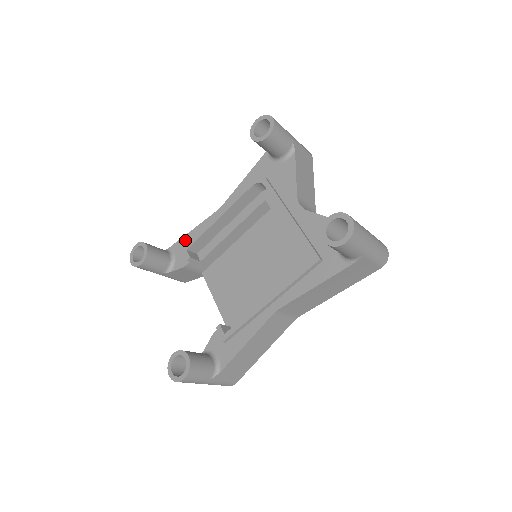
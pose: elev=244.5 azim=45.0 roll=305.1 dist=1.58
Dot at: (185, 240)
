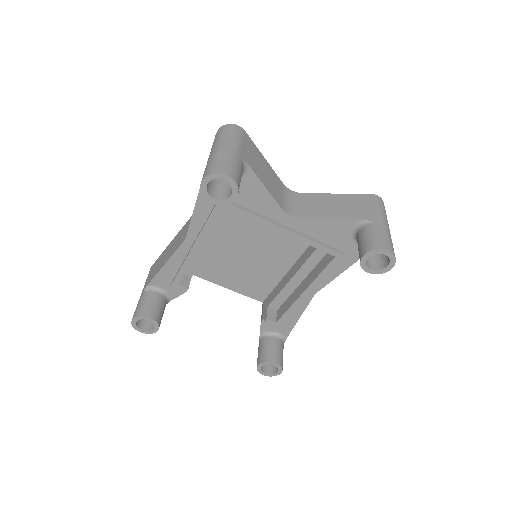
Dot at: (164, 275)
